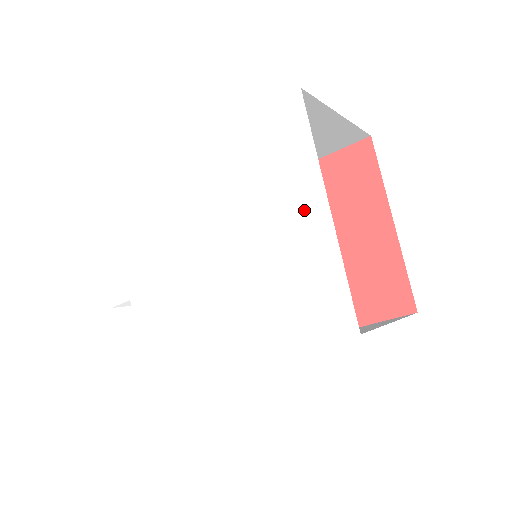
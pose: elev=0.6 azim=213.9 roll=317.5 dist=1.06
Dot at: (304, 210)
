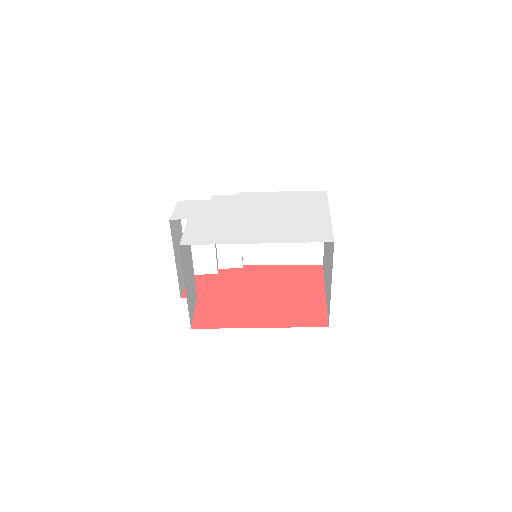
Dot at: (317, 213)
